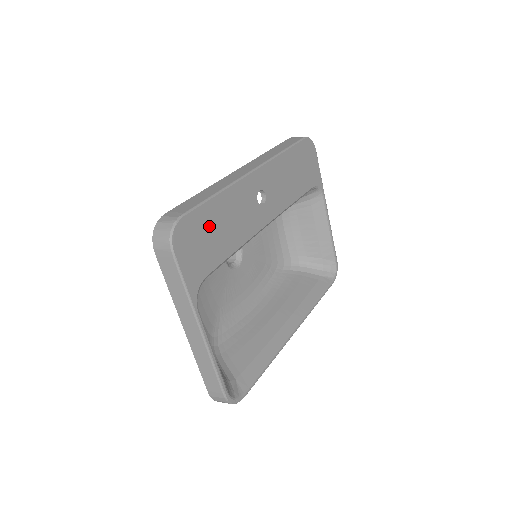
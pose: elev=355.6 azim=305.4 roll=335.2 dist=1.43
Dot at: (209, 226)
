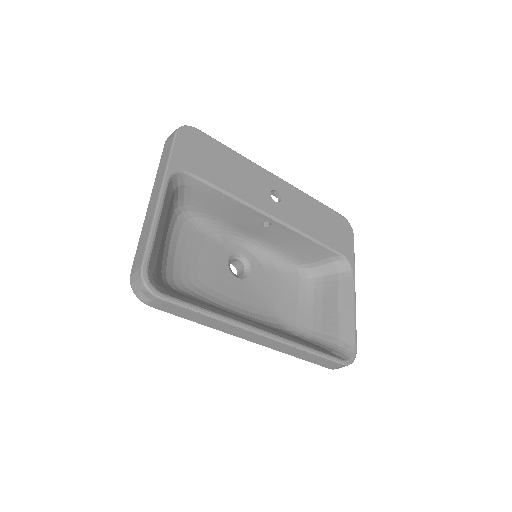
Dot at: (215, 155)
